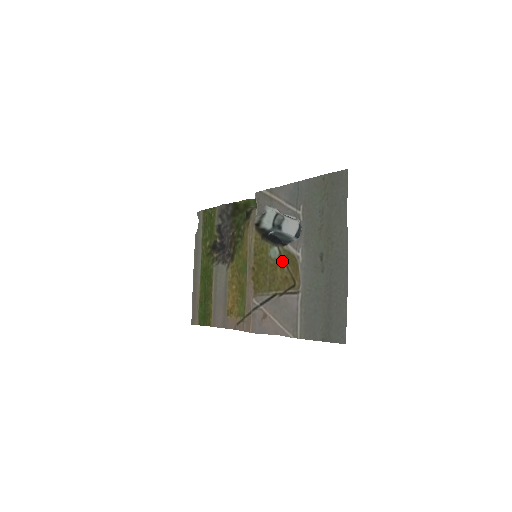
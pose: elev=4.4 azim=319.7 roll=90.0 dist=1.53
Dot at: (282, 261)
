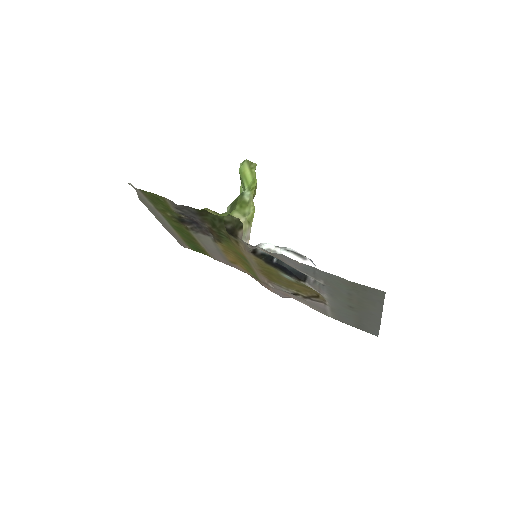
Dot at: (300, 285)
